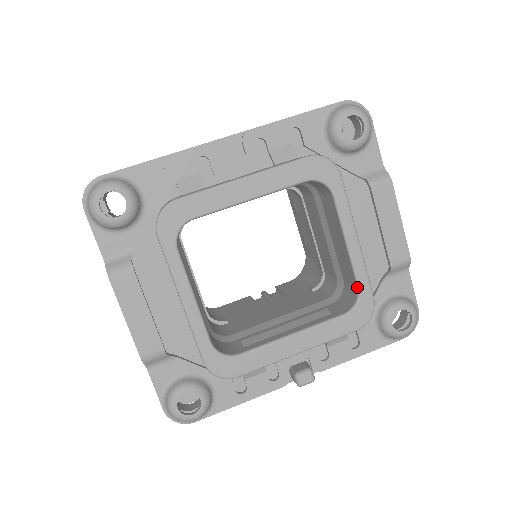
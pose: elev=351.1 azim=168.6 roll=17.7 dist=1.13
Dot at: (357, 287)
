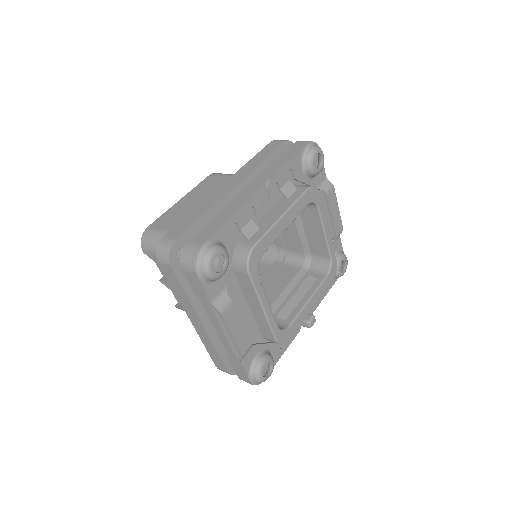
Dot at: (330, 258)
